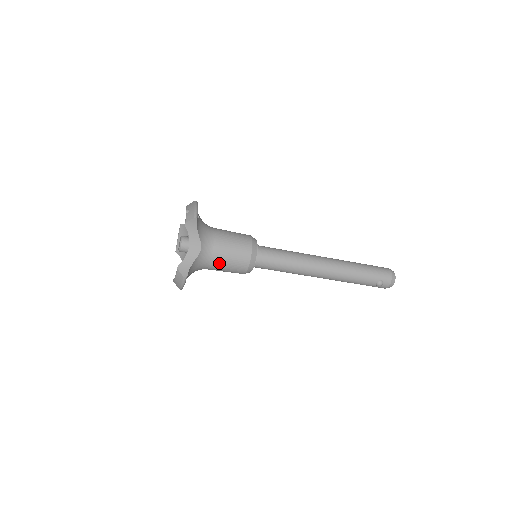
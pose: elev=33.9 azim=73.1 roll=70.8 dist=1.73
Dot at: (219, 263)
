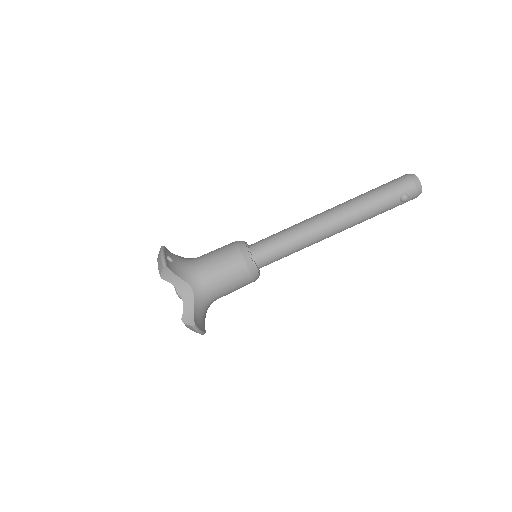
Dot at: (221, 289)
